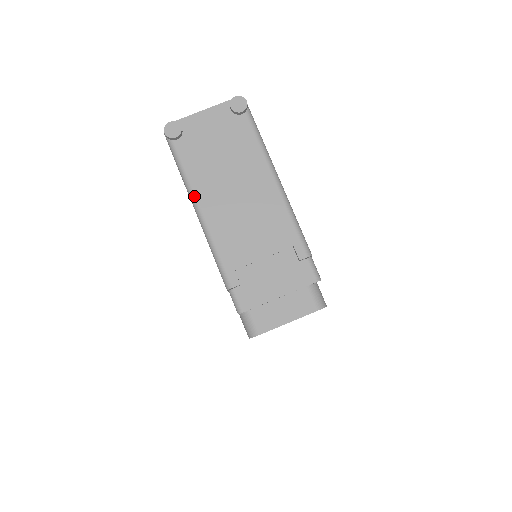
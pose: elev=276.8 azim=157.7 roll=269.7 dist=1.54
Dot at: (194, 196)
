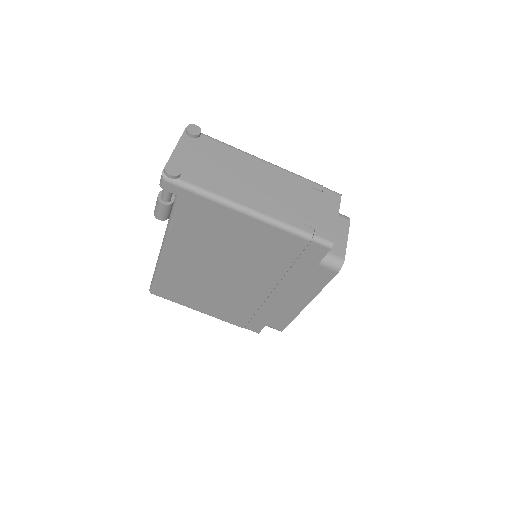
Dot at: (231, 201)
